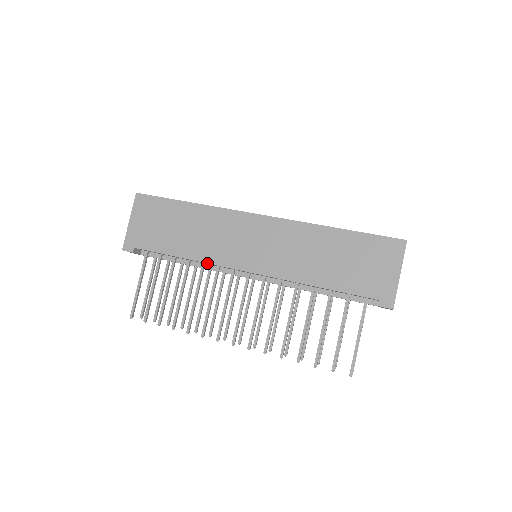
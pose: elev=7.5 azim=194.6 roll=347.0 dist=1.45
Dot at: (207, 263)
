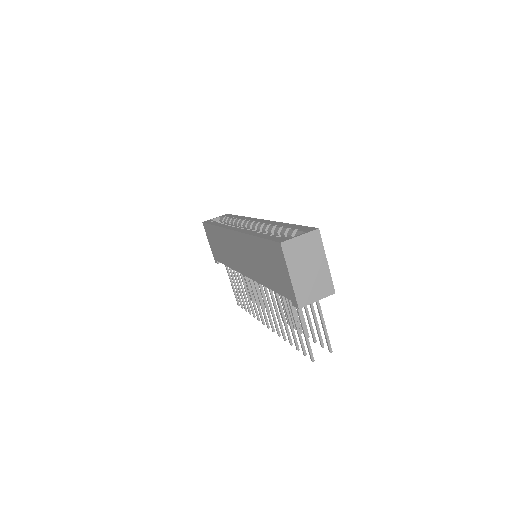
Dot at: occluded
